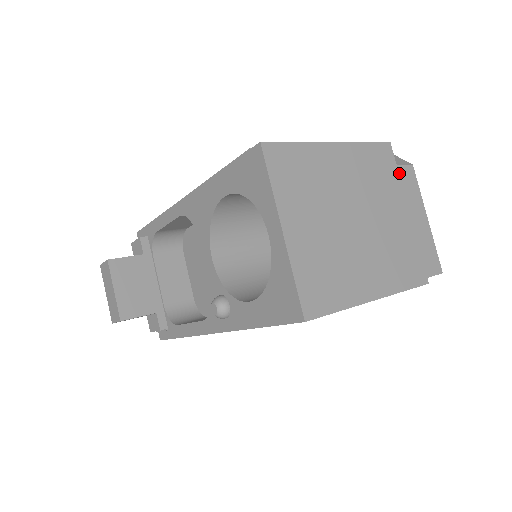
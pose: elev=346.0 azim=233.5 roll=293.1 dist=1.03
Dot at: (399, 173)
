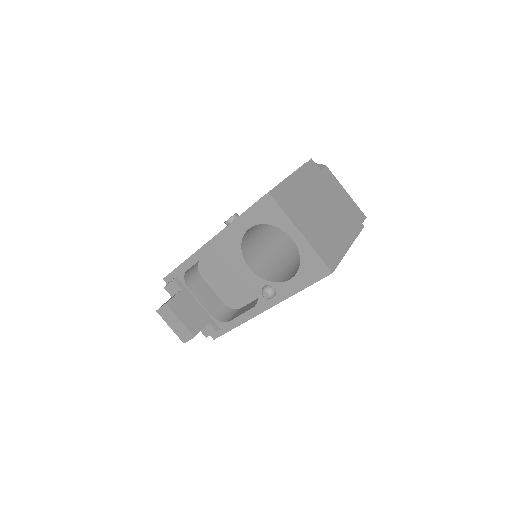
Dot at: (323, 174)
